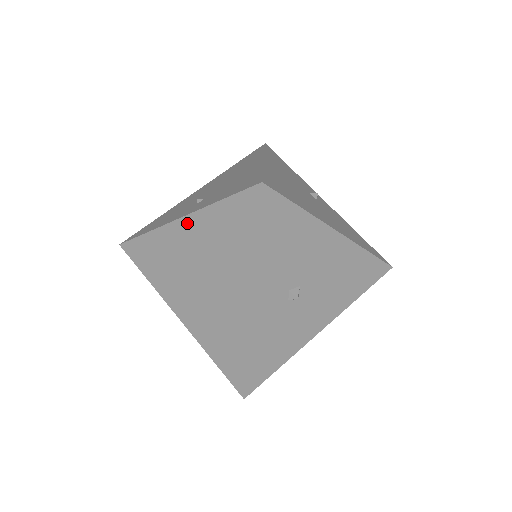
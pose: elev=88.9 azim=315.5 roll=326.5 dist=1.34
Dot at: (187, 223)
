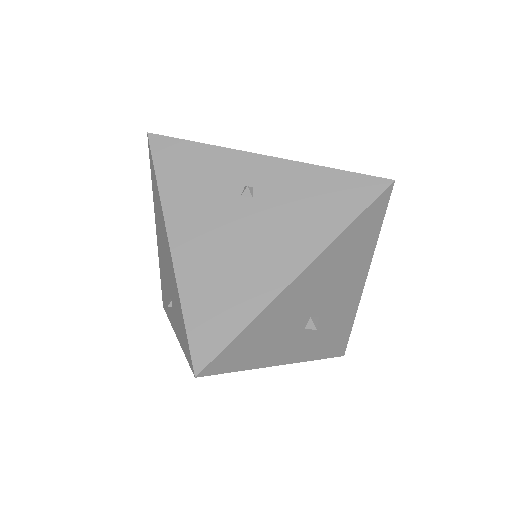
Dot at: occluded
